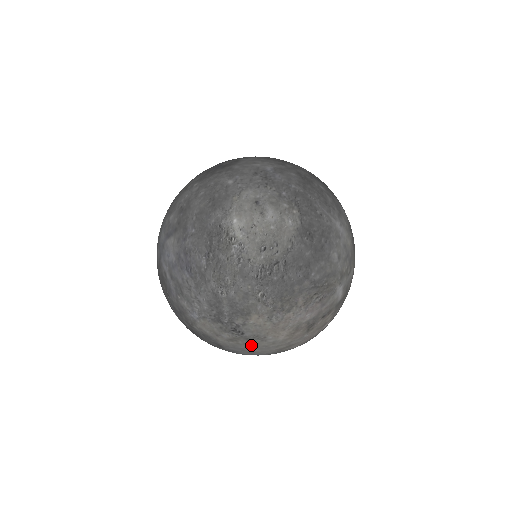
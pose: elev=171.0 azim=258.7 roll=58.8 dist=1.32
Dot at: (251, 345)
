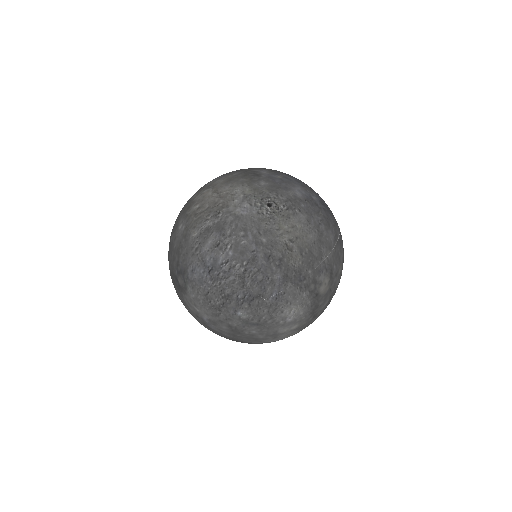
Dot at: occluded
